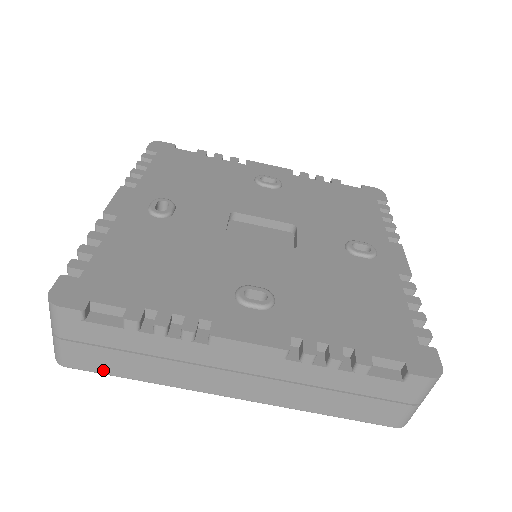
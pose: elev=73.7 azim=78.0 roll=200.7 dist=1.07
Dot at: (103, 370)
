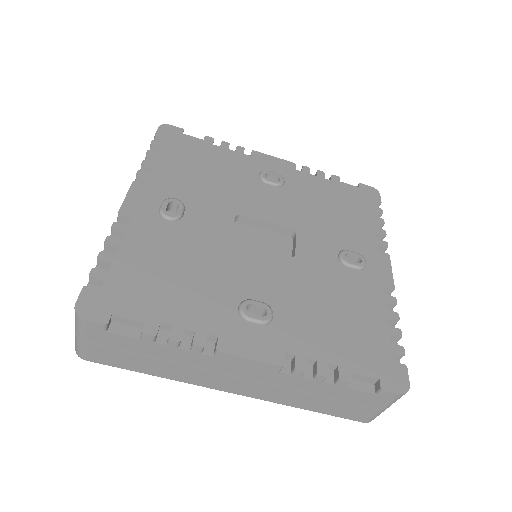
Dot at: (119, 365)
